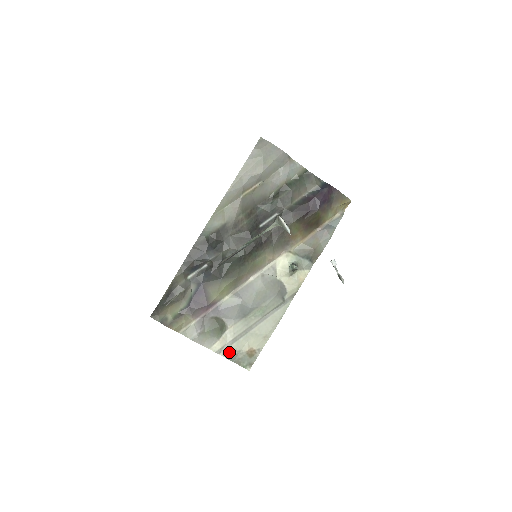
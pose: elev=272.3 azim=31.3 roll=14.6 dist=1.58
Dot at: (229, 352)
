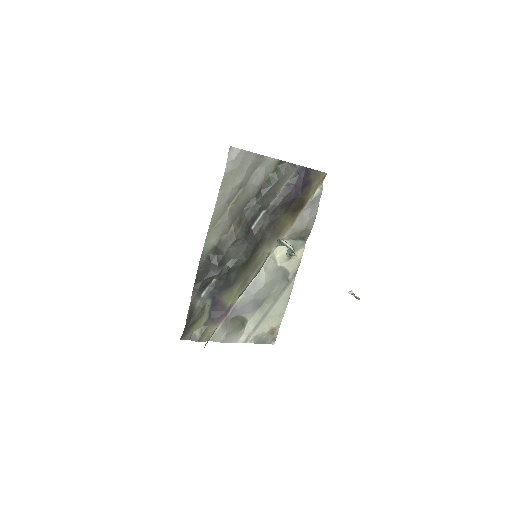
Dot at: (254, 338)
